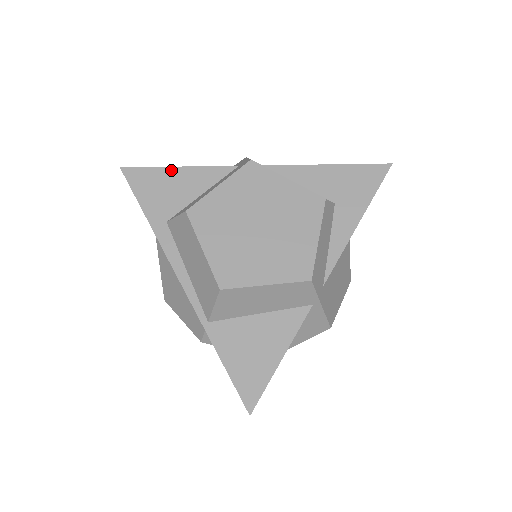
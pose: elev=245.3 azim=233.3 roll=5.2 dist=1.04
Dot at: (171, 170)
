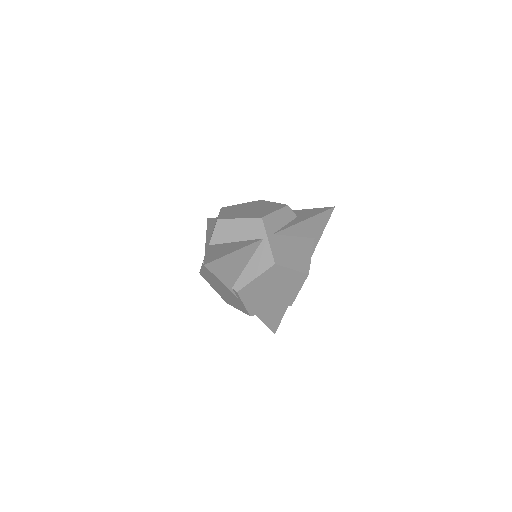
Dot at: occluded
